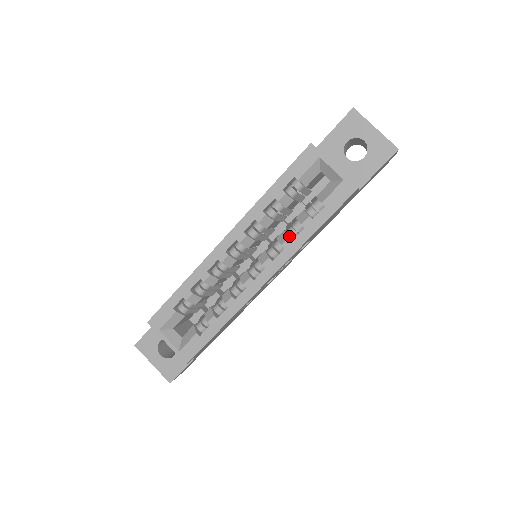
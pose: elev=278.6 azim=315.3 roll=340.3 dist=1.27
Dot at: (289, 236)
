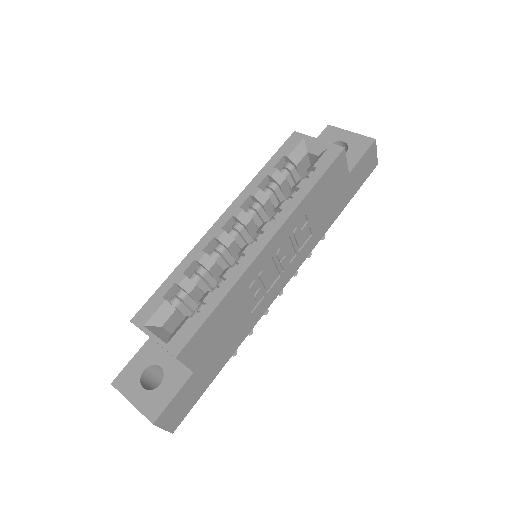
Dot at: occluded
